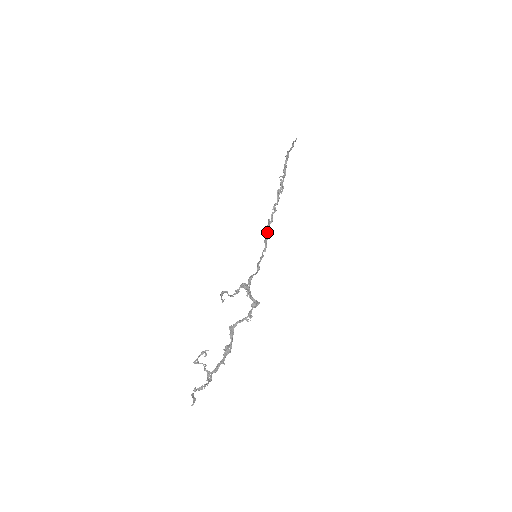
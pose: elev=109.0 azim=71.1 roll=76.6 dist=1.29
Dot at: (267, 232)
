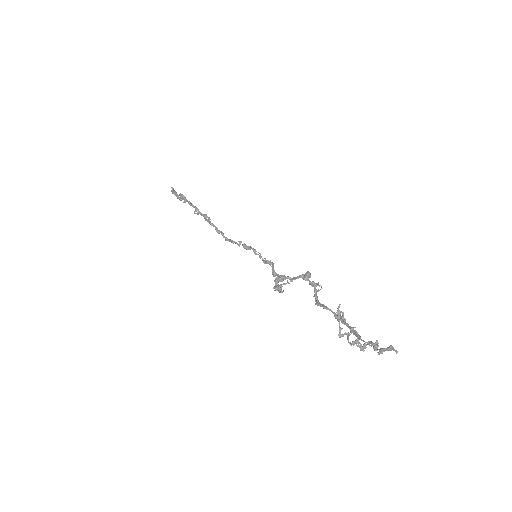
Dot at: occluded
